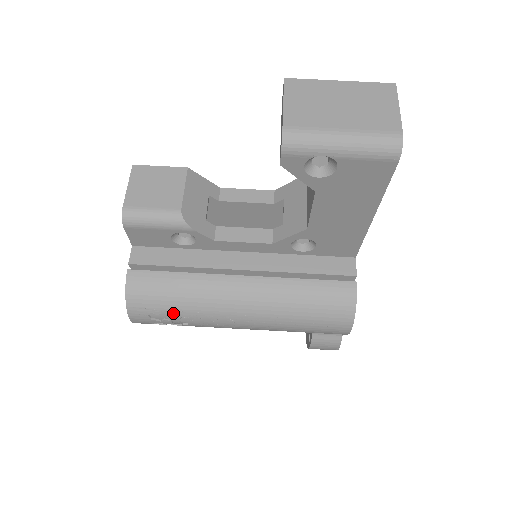
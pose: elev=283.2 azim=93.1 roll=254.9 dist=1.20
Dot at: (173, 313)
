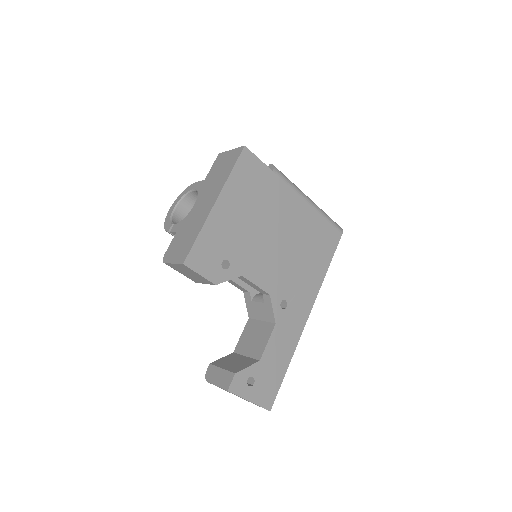
Dot at: occluded
